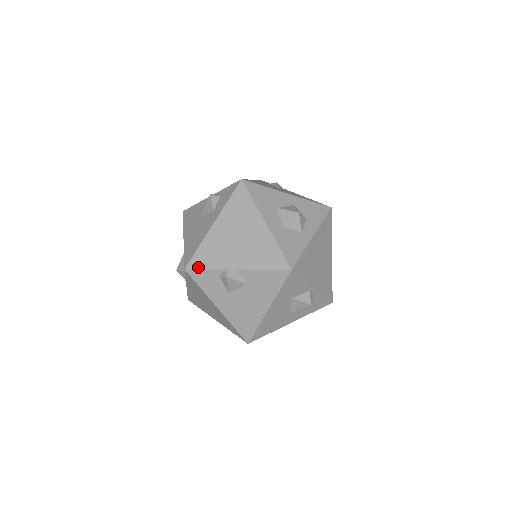
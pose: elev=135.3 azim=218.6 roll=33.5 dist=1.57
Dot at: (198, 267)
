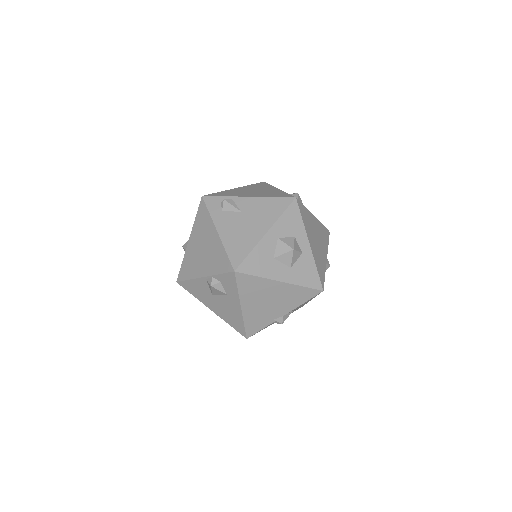
Dot at: (255, 332)
